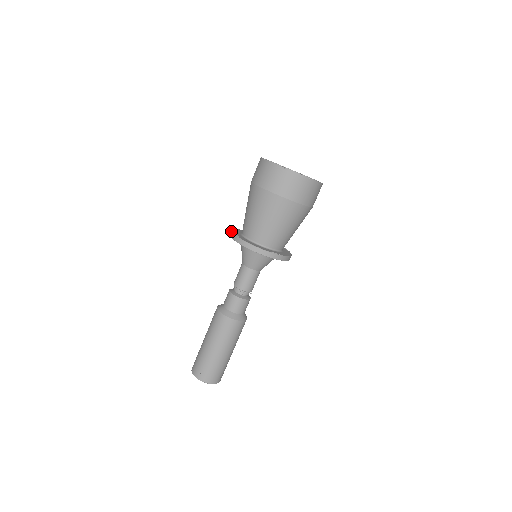
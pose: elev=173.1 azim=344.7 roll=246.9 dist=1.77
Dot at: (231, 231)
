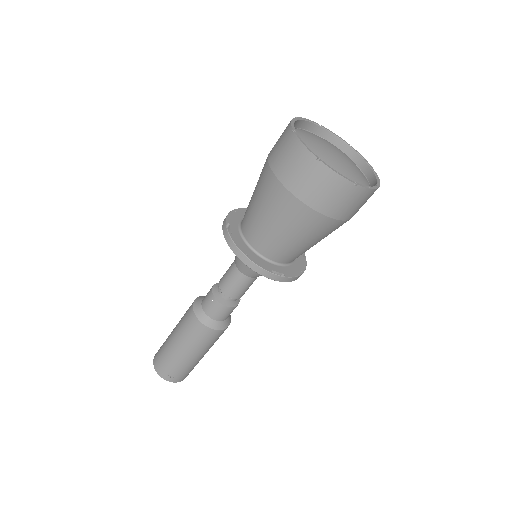
Dot at: (226, 217)
